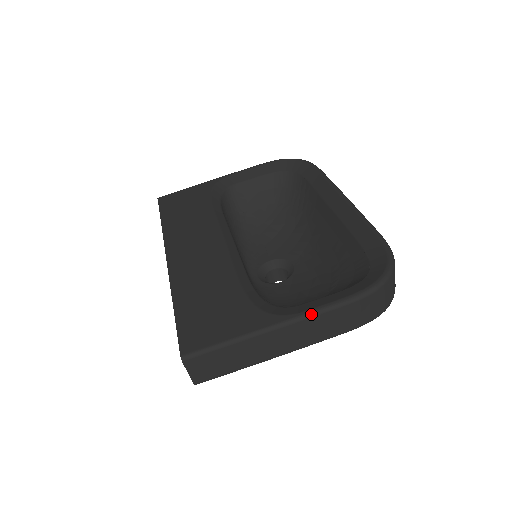
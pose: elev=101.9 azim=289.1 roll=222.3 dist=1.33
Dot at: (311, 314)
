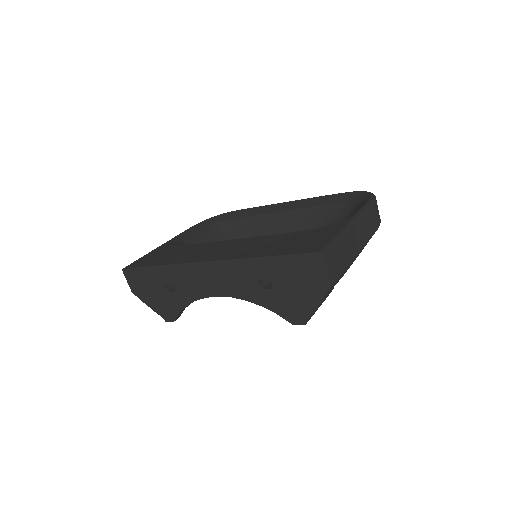
Dot at: (362, 211)
